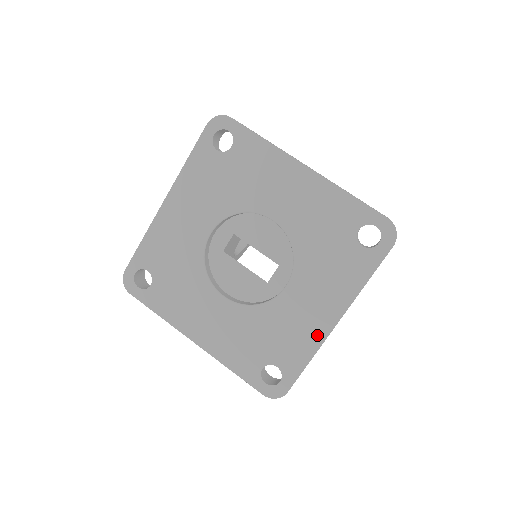
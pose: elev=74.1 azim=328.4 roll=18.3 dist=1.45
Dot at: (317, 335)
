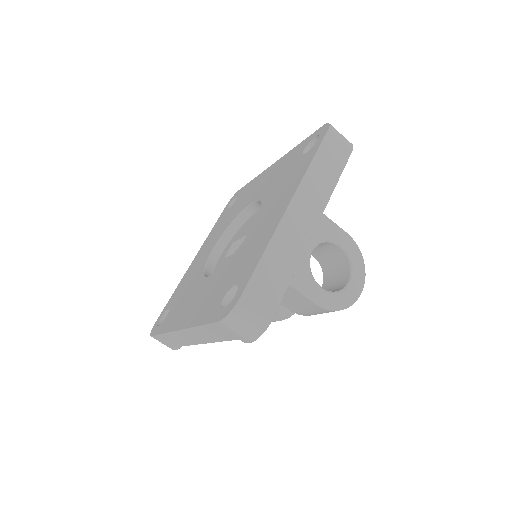
Dot at: (272, 229)
